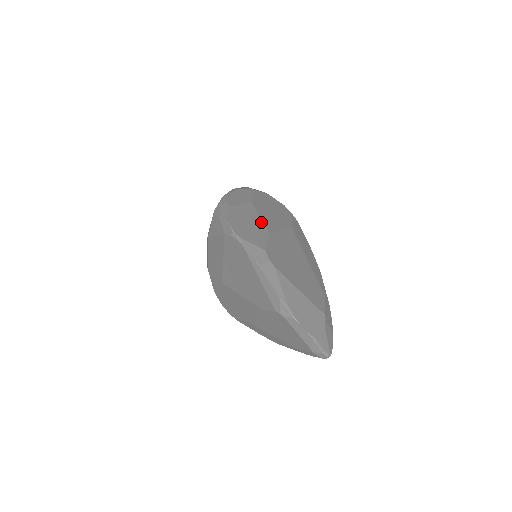
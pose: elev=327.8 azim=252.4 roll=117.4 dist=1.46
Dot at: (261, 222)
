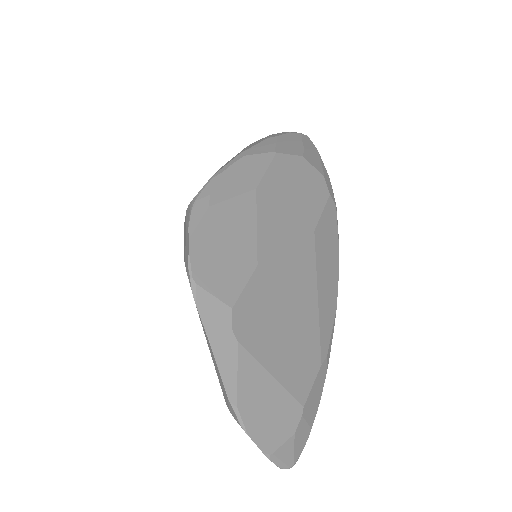
Dot at: (254, 238)
